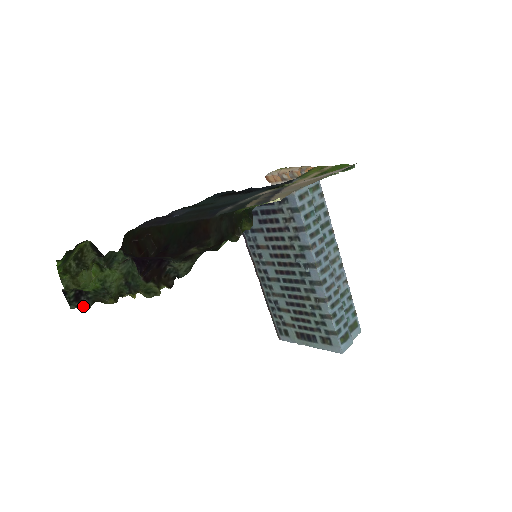
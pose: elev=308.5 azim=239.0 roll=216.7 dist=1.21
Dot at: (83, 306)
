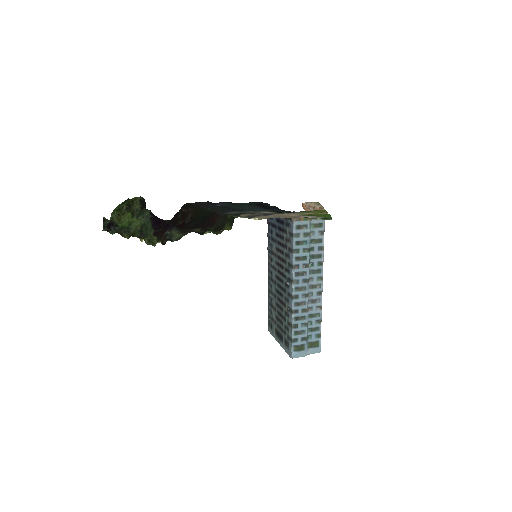
Dot at: (109, 232)
